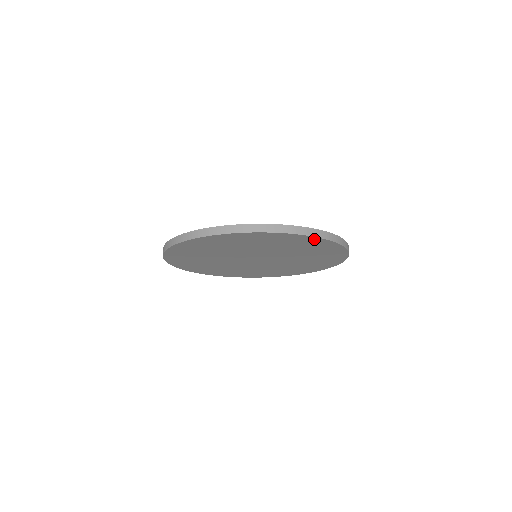
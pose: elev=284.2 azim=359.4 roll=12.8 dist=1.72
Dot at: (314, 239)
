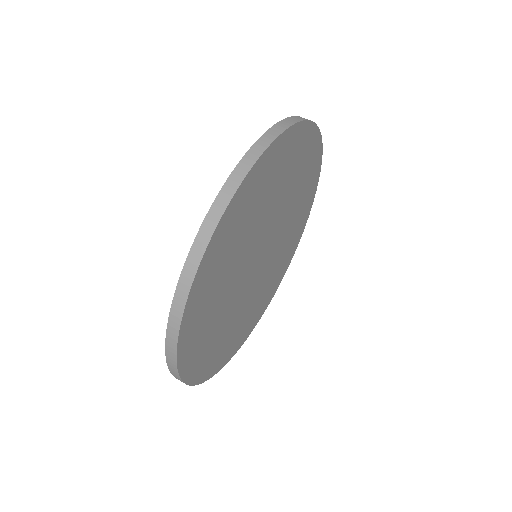
Dot at: (247, 183)
